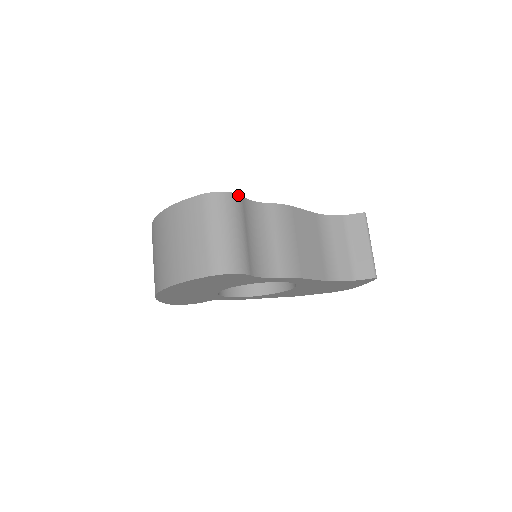
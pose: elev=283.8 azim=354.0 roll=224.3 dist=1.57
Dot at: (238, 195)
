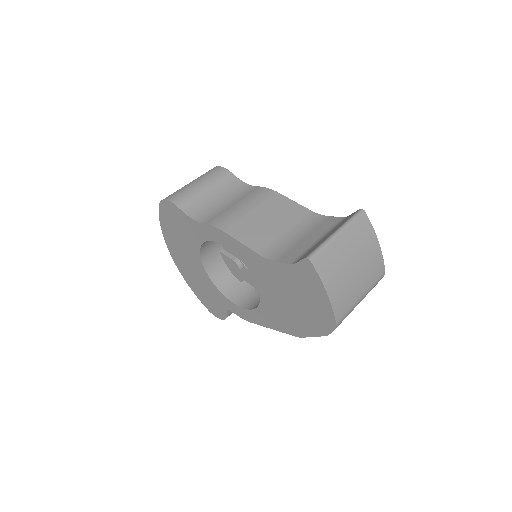
Dot at: (227, 170)
